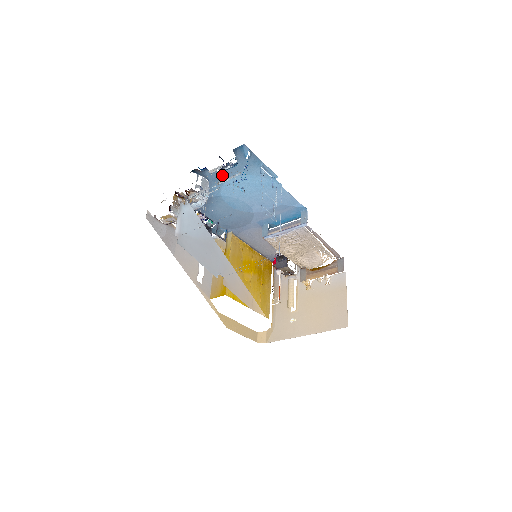
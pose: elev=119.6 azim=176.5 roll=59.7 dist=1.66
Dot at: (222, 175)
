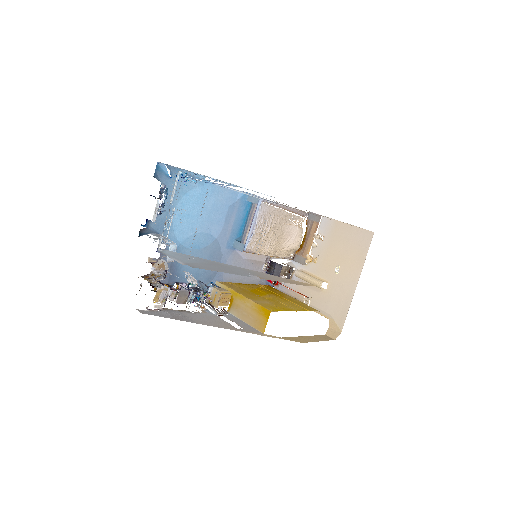
Dot at: (165, 216)
